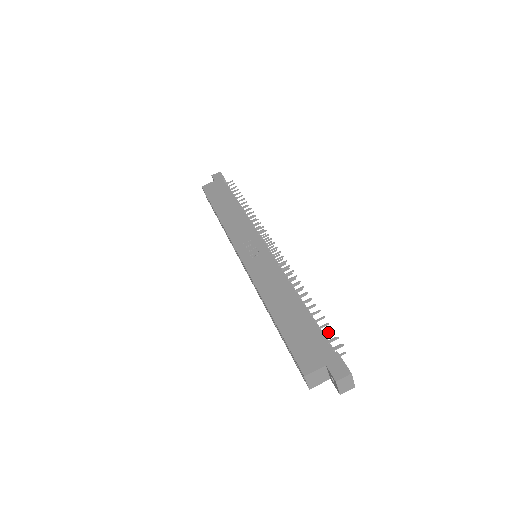
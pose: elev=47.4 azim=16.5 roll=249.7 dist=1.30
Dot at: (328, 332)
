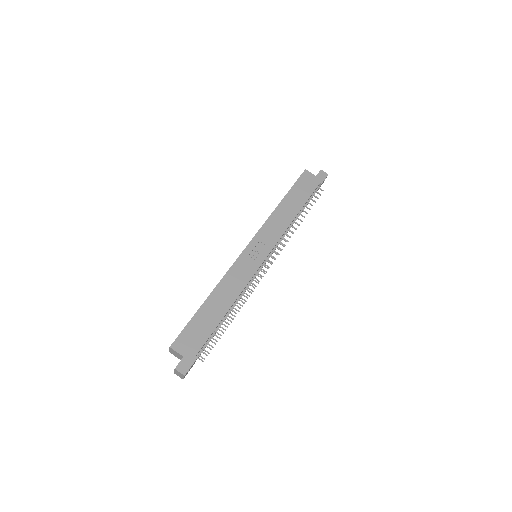
Dot at: (210, 345)
